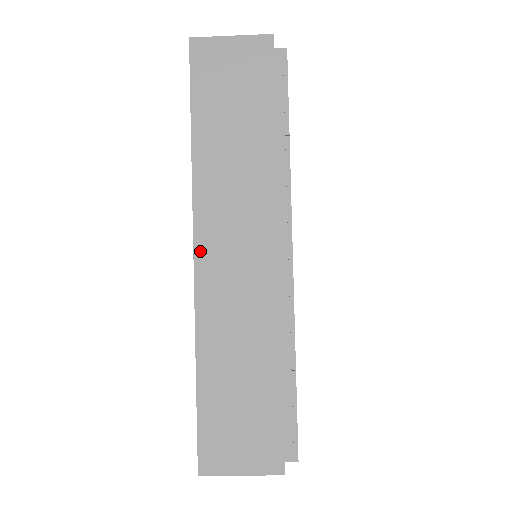
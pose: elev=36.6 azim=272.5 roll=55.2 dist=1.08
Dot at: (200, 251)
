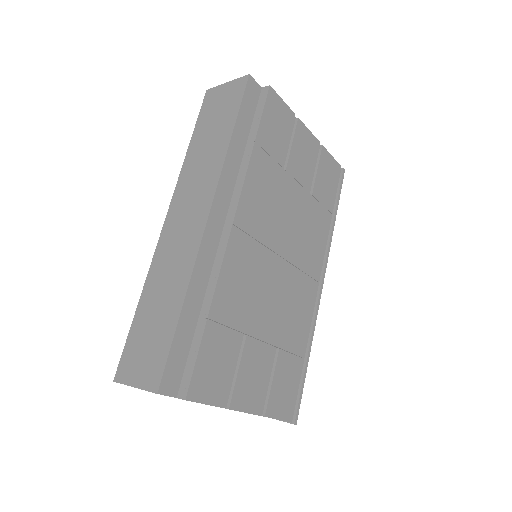
Dot at: (169, 218)
